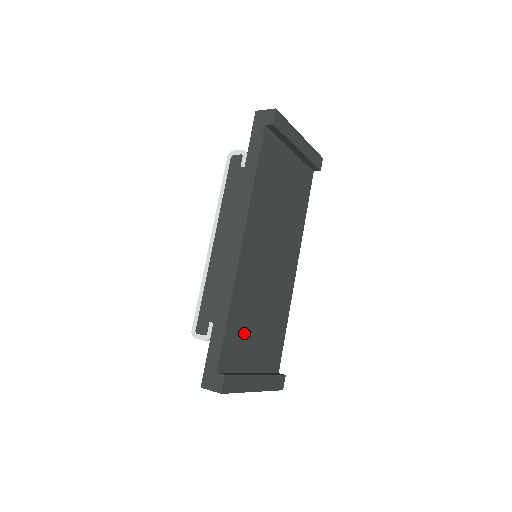
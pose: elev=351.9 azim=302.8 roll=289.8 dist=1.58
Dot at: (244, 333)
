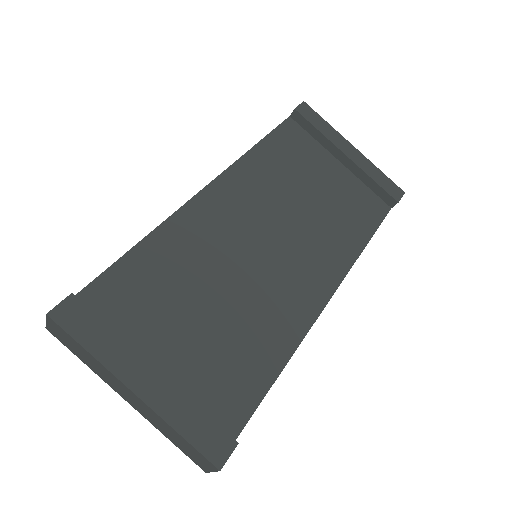
Dot at: (162, 294)
